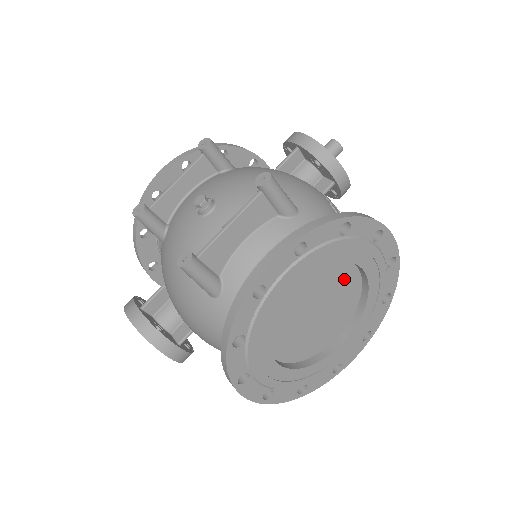
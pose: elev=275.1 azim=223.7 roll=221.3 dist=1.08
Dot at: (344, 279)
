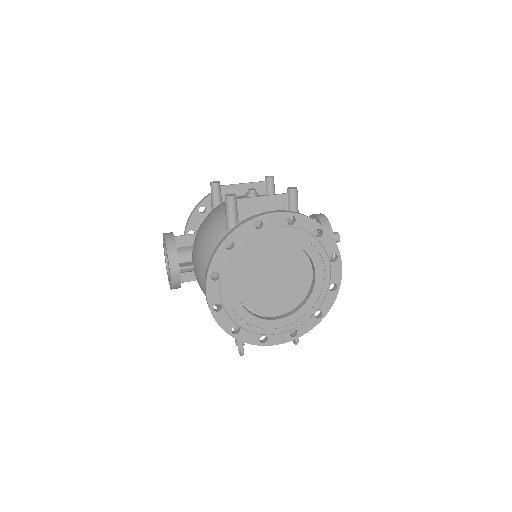
Dot at: (302, 273)
